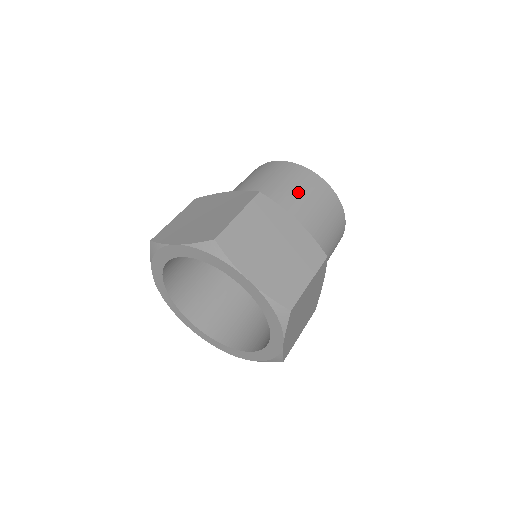
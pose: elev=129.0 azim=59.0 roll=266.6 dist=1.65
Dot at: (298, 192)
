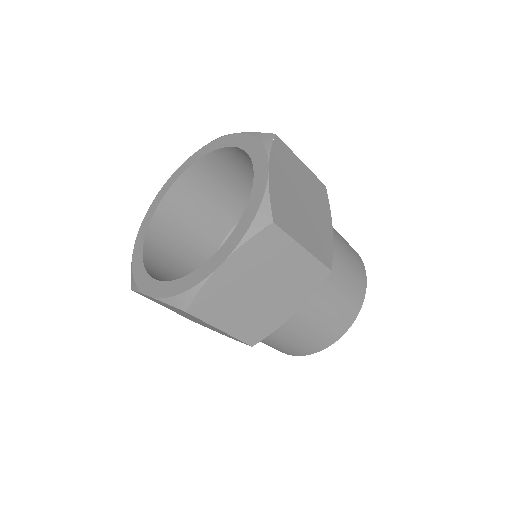
Dot at: (343, 242)
